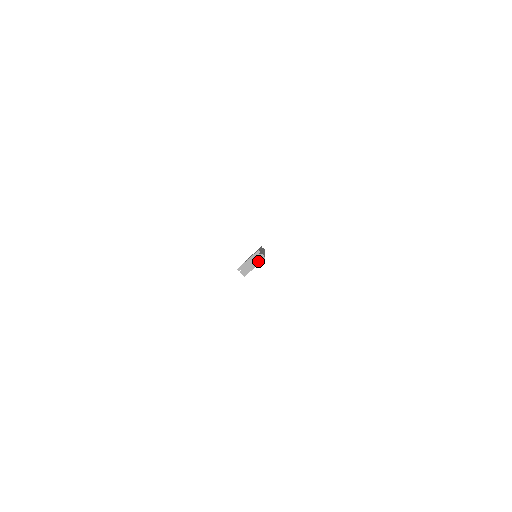
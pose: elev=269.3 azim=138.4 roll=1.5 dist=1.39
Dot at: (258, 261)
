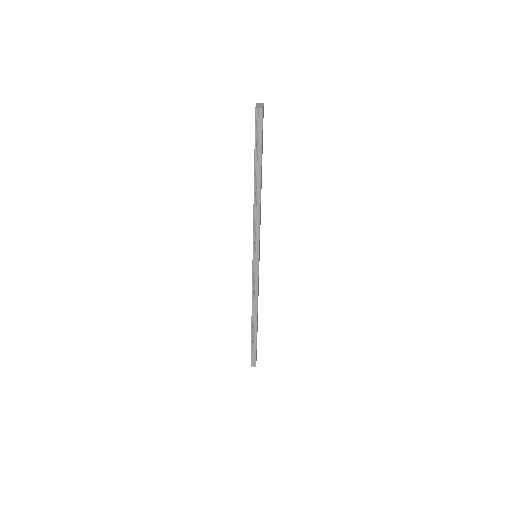
Dot at: (262, 105)
